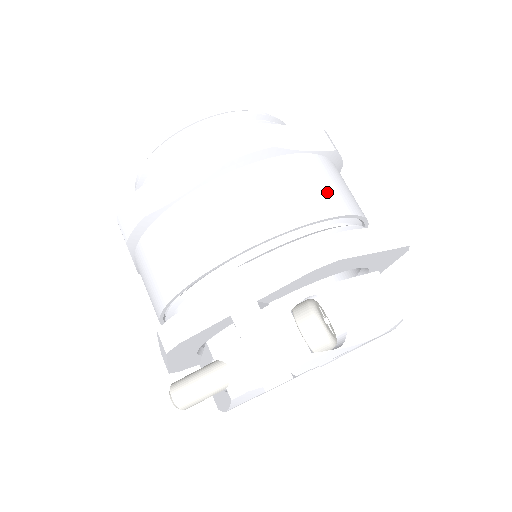
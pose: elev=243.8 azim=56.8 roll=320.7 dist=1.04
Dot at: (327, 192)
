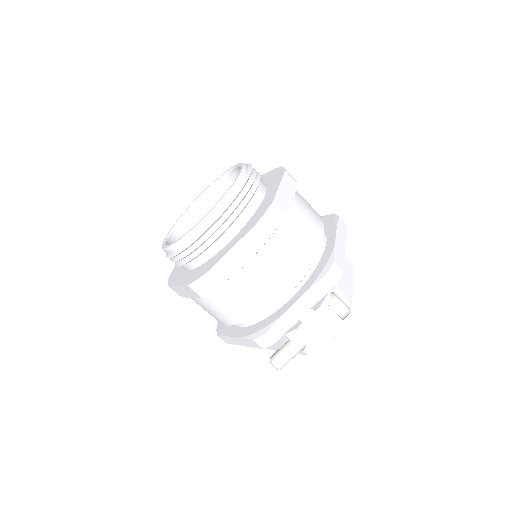
Dot at: (312, 223)
